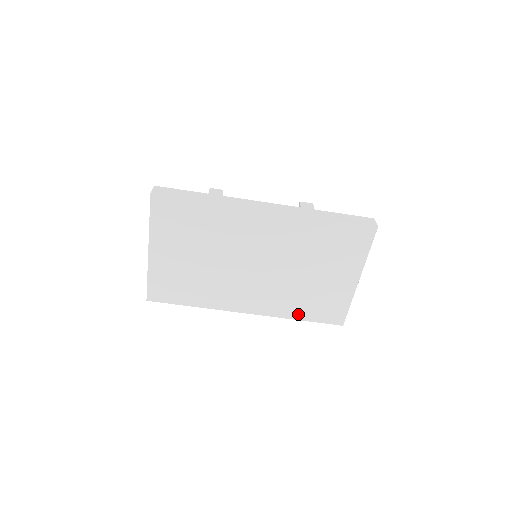
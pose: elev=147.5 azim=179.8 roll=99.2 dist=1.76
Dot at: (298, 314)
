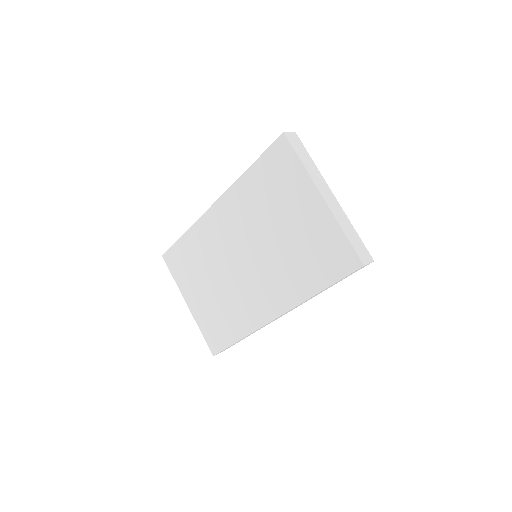
Dot at: (312, 286)
